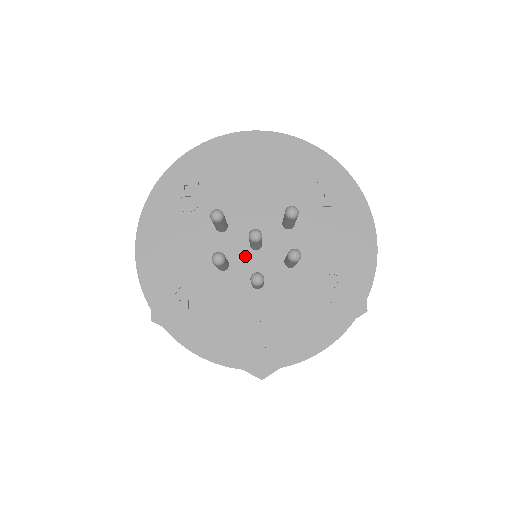
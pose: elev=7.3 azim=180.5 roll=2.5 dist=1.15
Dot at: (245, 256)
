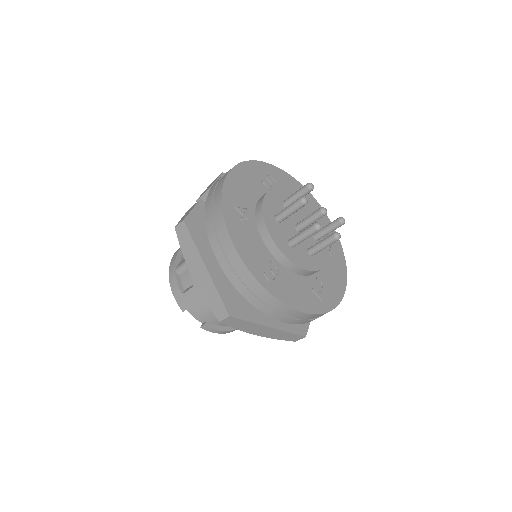
Dot at: (290, 227)
